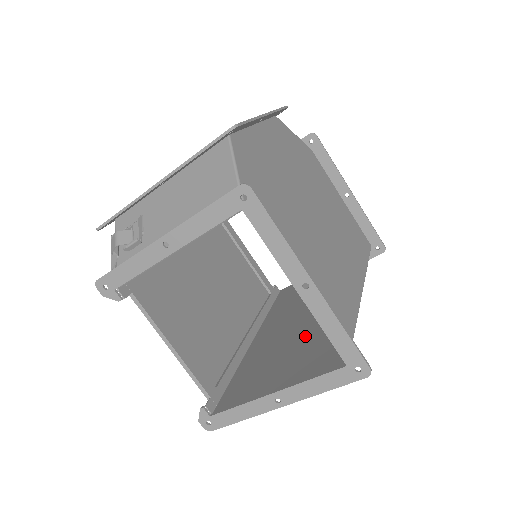
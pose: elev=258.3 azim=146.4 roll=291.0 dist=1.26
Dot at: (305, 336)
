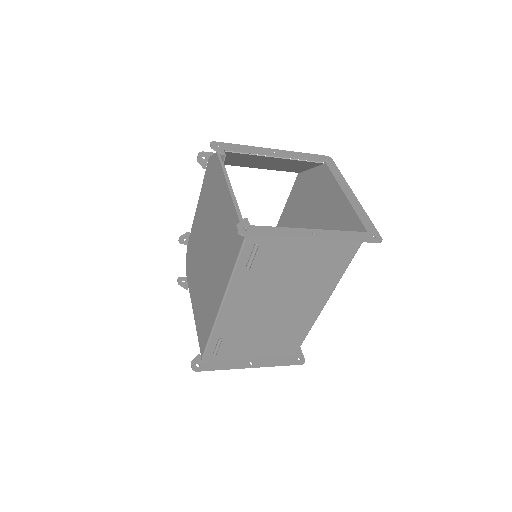
Dot at: (299, 278)
